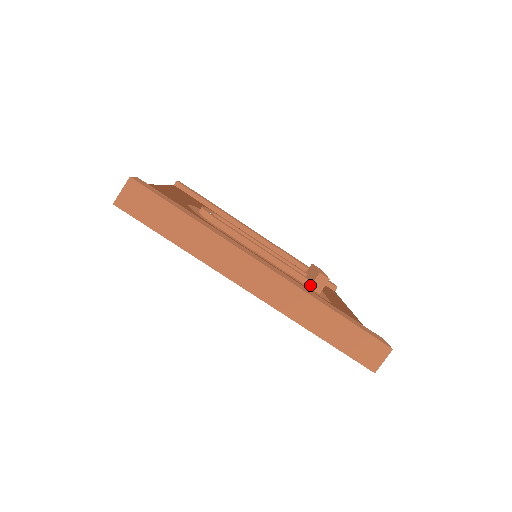
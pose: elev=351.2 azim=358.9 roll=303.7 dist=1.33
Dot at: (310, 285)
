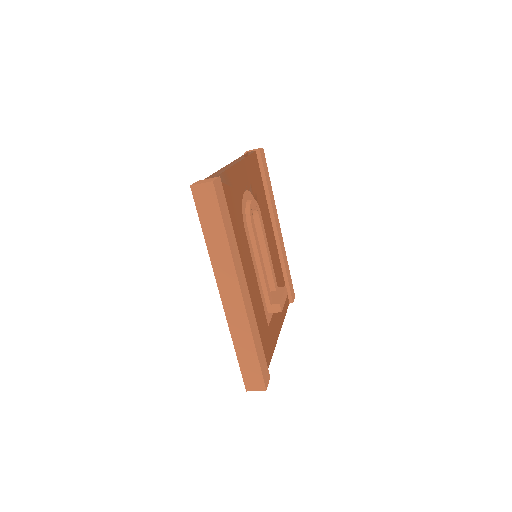
Dot at: (268, 304)
